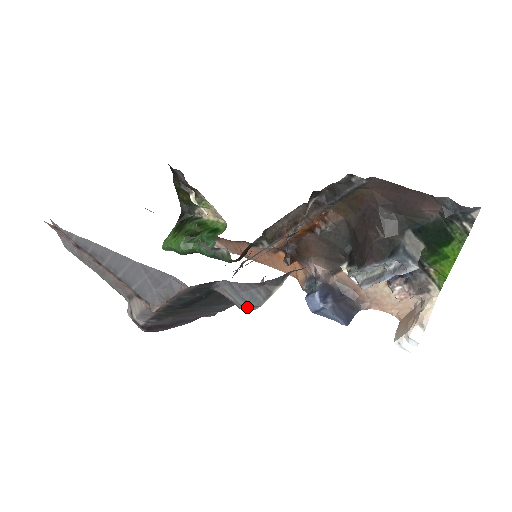
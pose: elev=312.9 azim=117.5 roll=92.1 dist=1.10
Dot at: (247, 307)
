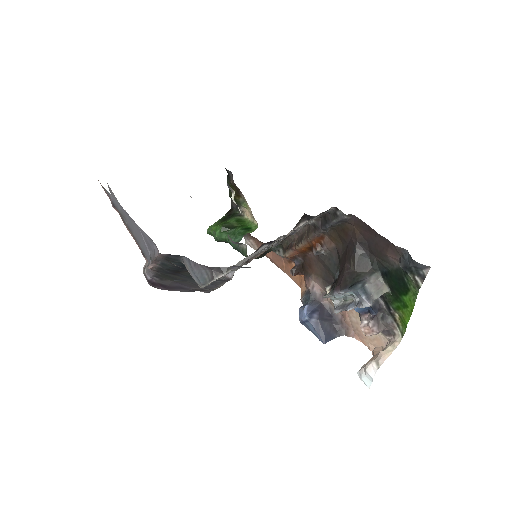
Dot at: (198, 283)
